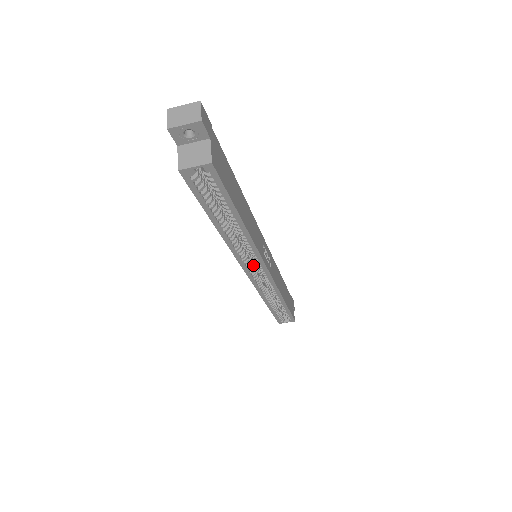
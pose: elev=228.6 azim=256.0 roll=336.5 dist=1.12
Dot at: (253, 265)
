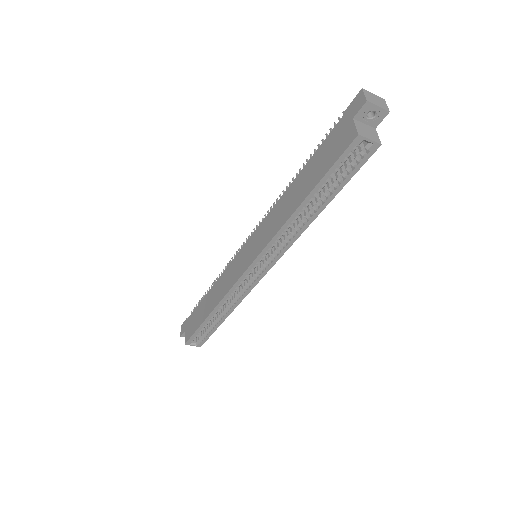
Dot at: occluded
